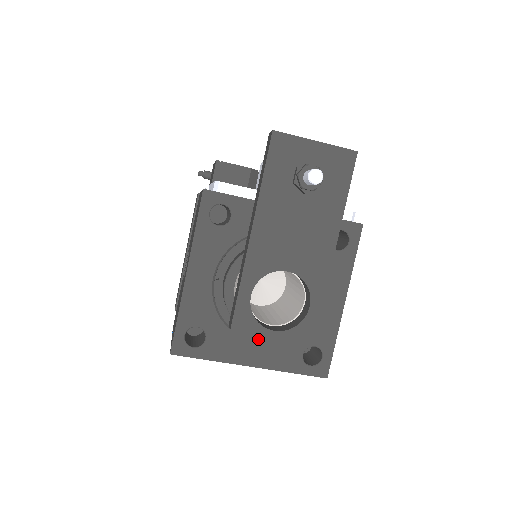
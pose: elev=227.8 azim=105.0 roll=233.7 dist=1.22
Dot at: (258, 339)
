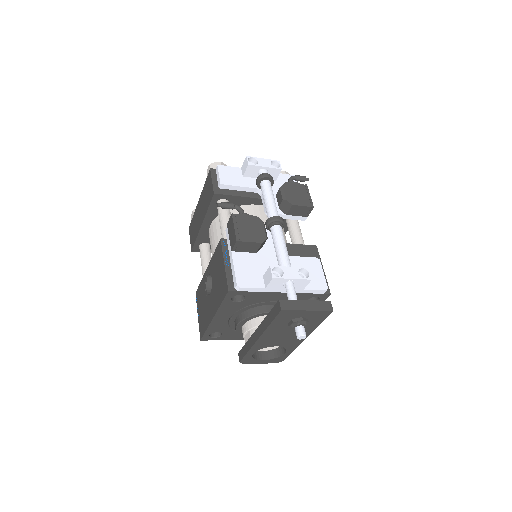
Dot at: (254, 363)
